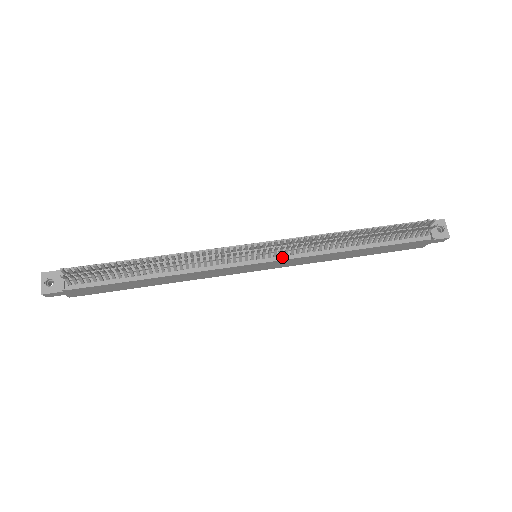
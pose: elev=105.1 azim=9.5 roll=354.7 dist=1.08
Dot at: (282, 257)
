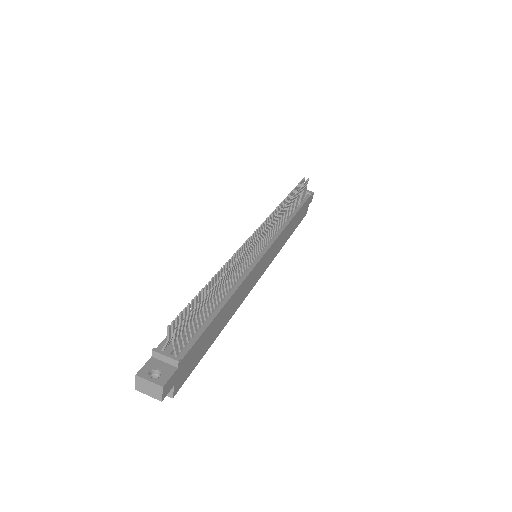
Dot at: (272, 241)
